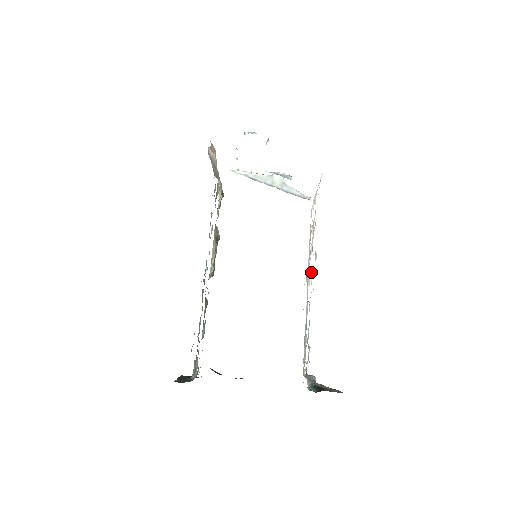
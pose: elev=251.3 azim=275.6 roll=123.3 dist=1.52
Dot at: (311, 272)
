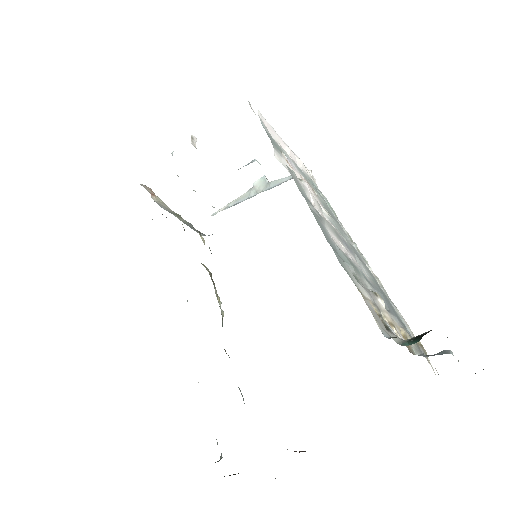
Dot at: occluded
